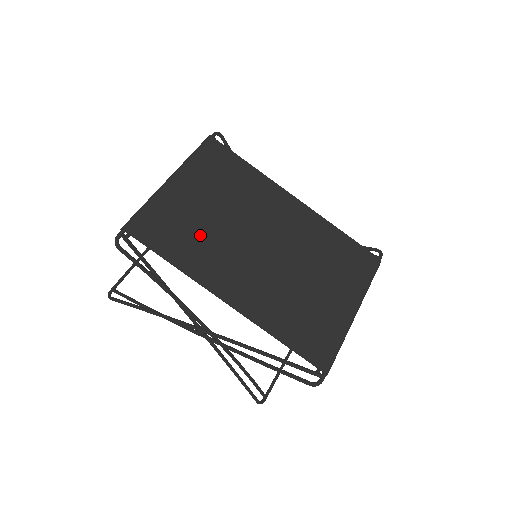
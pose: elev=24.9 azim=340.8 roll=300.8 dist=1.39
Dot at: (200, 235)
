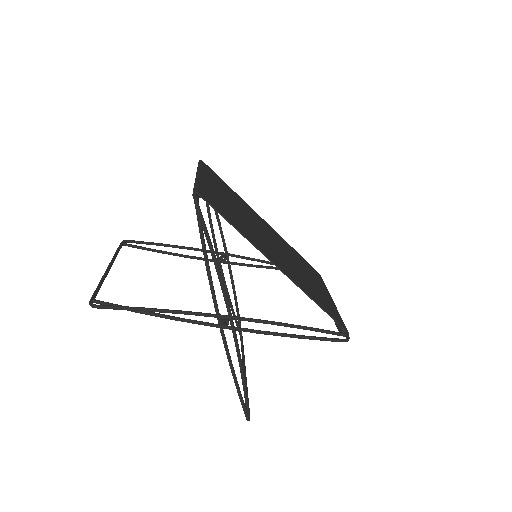
Dot at: (239, 219)
